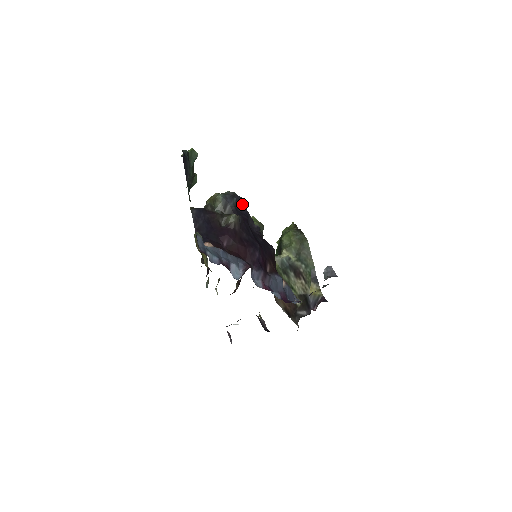
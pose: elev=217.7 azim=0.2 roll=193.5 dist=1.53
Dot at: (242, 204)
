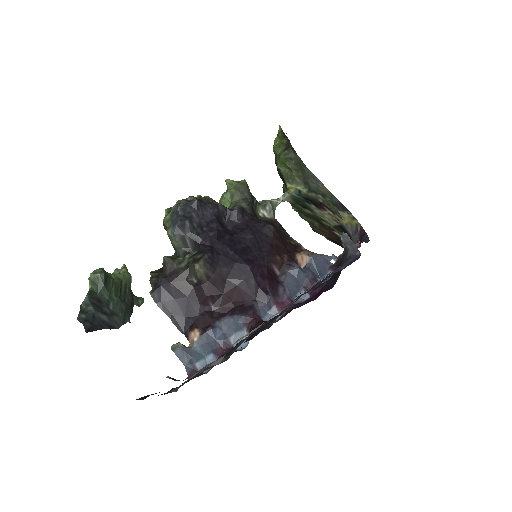
Dot at: (201, 208)
